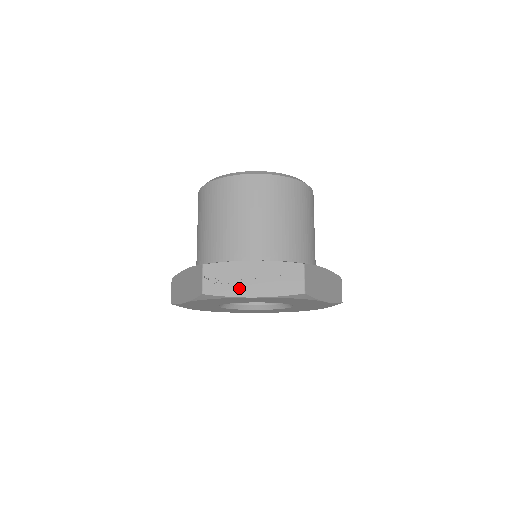
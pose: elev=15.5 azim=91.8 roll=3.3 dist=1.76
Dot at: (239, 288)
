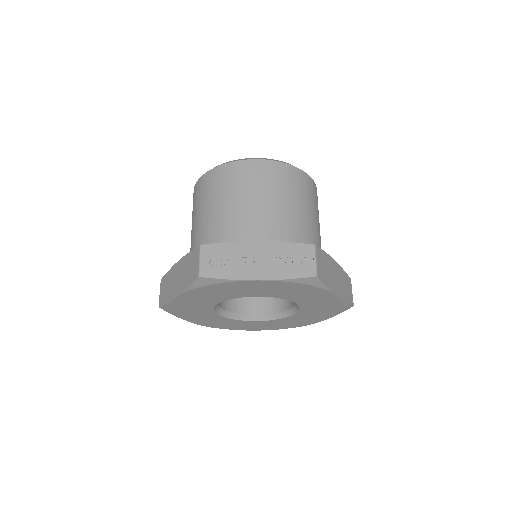
Dot at: (242, 270)
